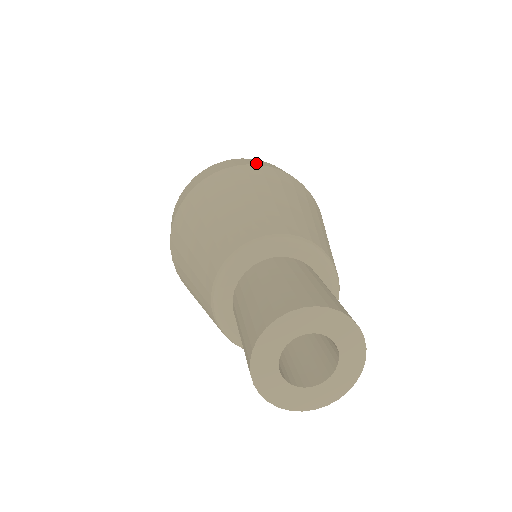
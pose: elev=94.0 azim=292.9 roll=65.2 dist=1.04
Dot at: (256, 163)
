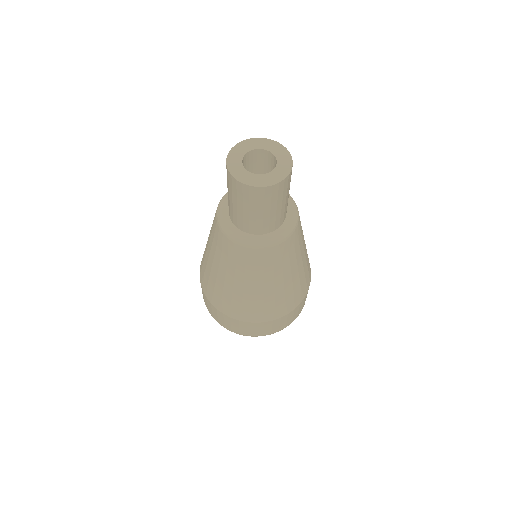
Dot at: occluded
